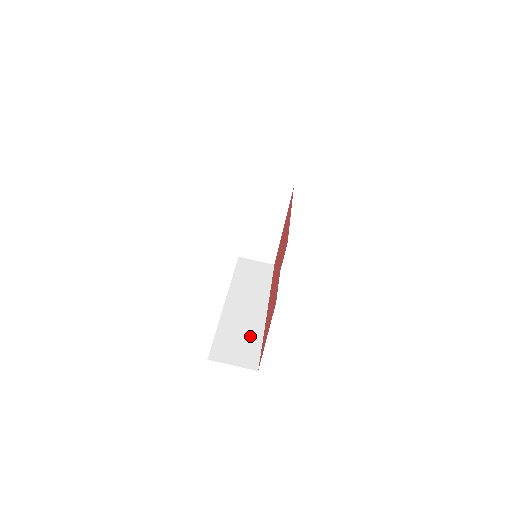
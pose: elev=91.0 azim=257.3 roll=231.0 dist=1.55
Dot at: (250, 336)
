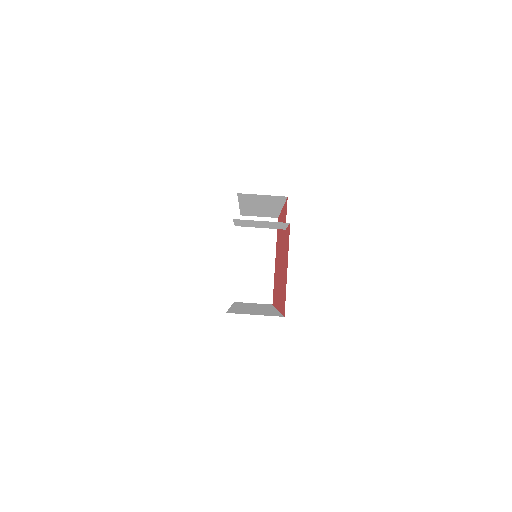
Dot at: occluded
